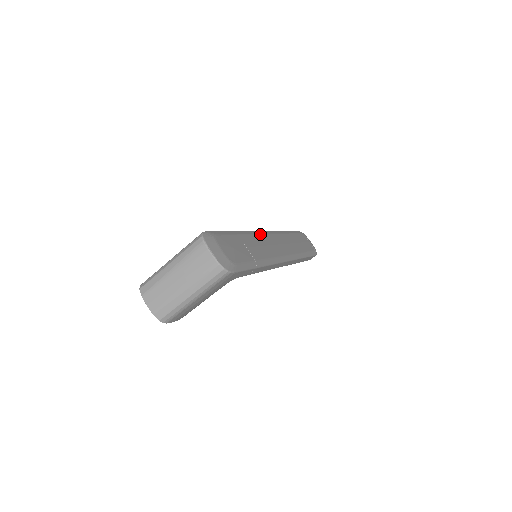
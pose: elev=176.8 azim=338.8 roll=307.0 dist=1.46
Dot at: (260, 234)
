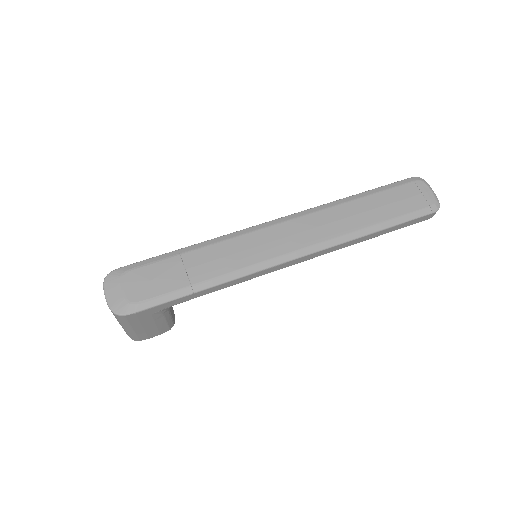
Dot at: (247, 233)
